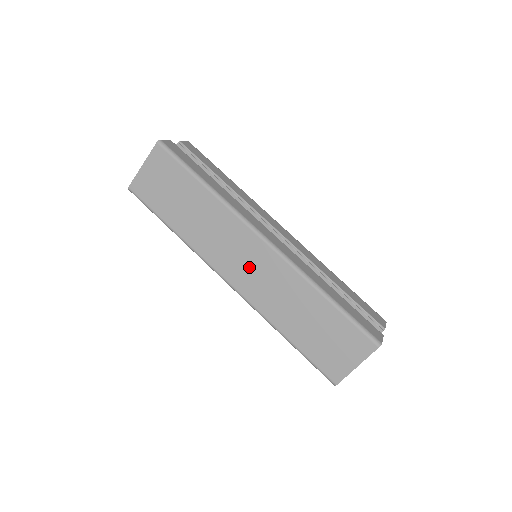
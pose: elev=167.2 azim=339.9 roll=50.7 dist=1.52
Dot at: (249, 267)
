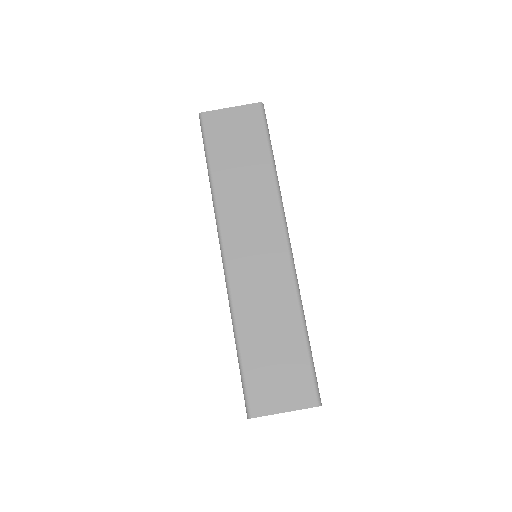
Dot at: (256, 255)
